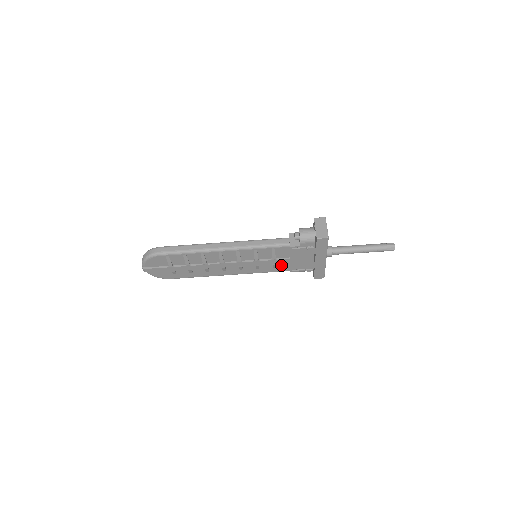
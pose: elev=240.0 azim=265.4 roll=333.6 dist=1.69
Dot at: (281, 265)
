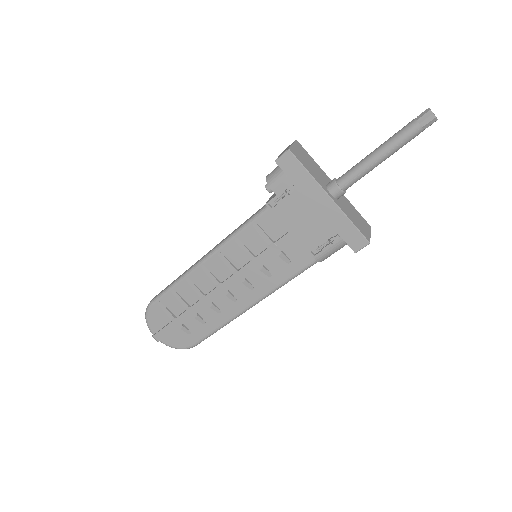
Dot at: (294, 253)
